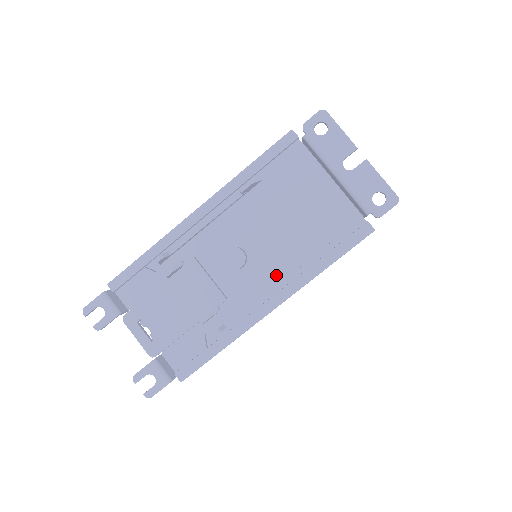
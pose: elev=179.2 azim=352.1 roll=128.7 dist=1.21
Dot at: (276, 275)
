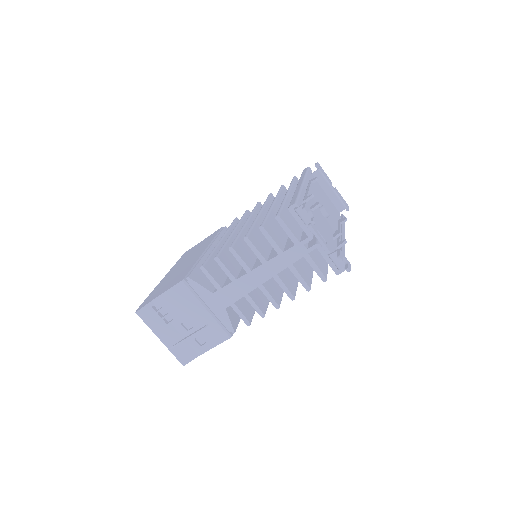
Dot at: (336, 226)
